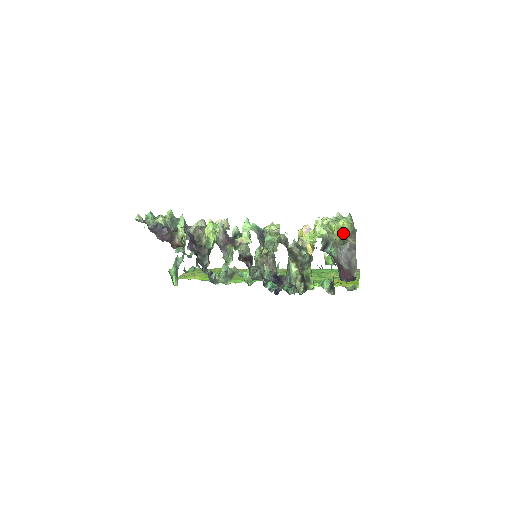
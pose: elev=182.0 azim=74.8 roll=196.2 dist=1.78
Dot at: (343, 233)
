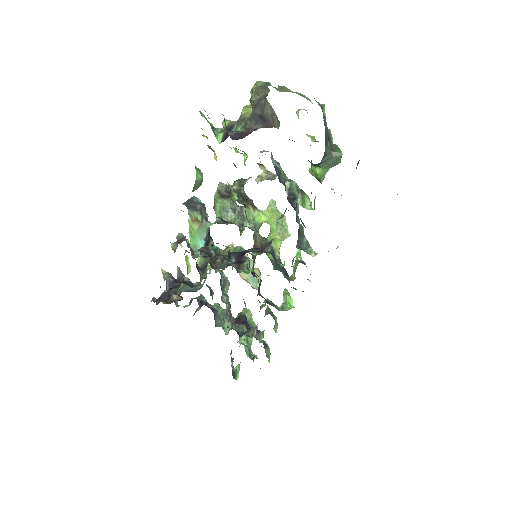
Dot at: (250, 102)
